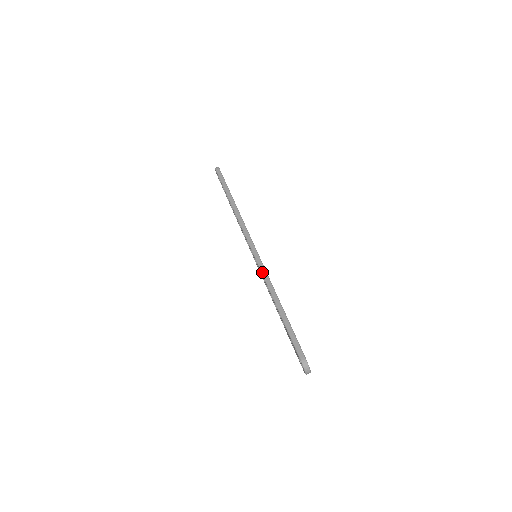
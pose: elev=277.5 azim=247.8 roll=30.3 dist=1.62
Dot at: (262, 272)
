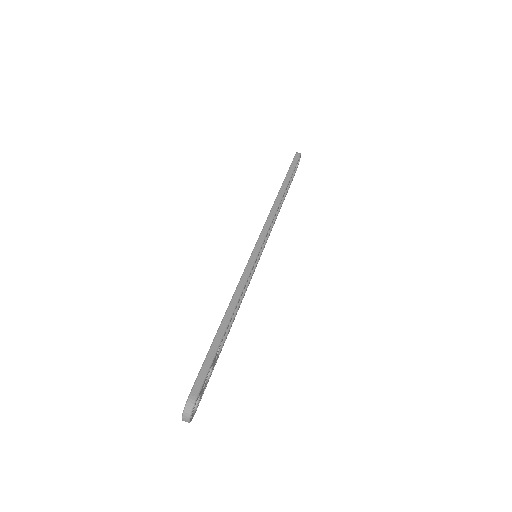
Dot at: (244, 273)
